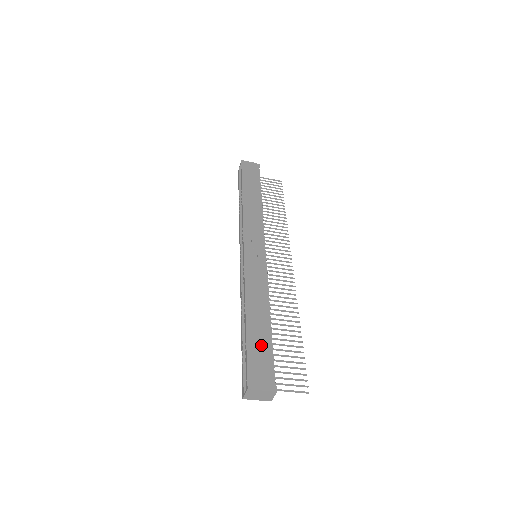
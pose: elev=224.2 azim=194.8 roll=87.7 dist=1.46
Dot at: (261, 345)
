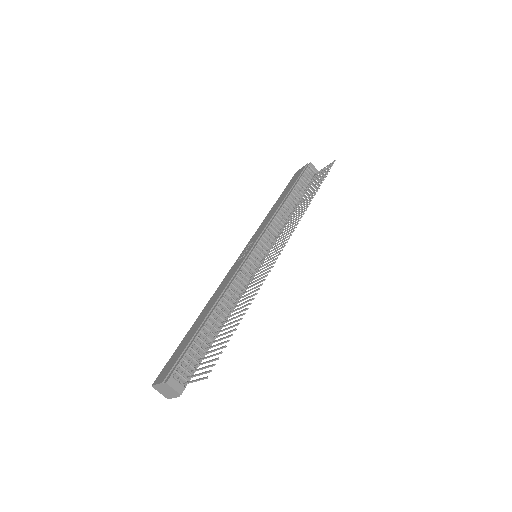
Dot at: (187, 341)
